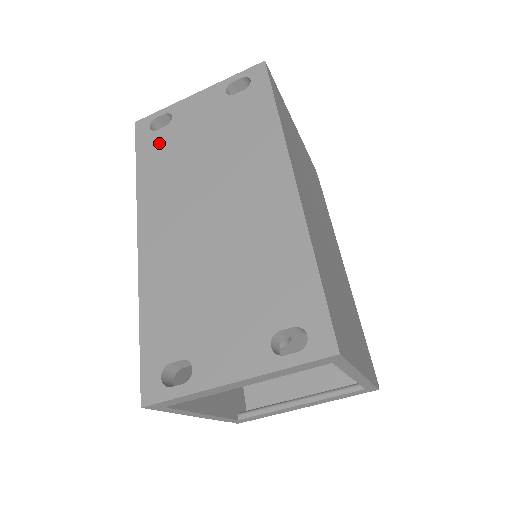
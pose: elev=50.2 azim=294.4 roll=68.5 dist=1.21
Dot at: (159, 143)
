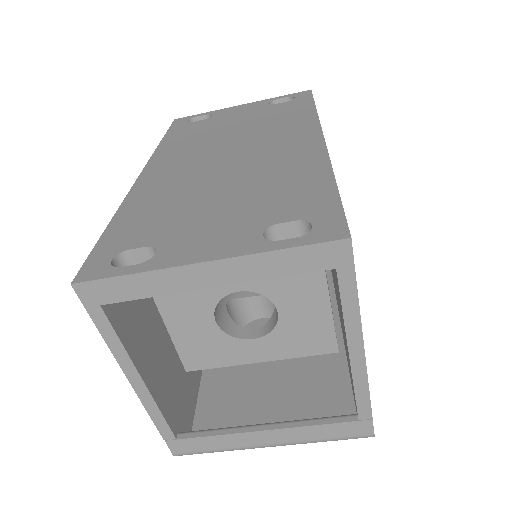
Dot at: (192, 127)
